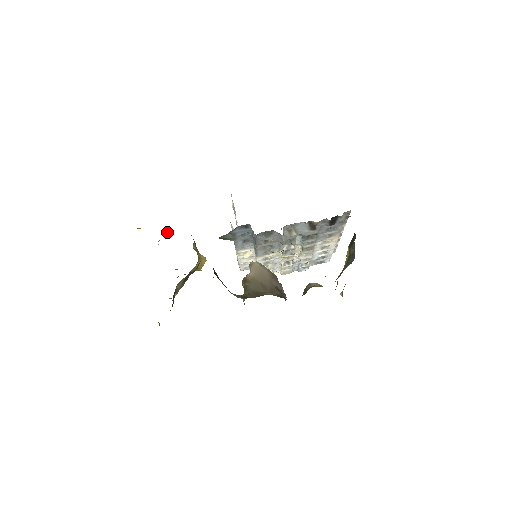
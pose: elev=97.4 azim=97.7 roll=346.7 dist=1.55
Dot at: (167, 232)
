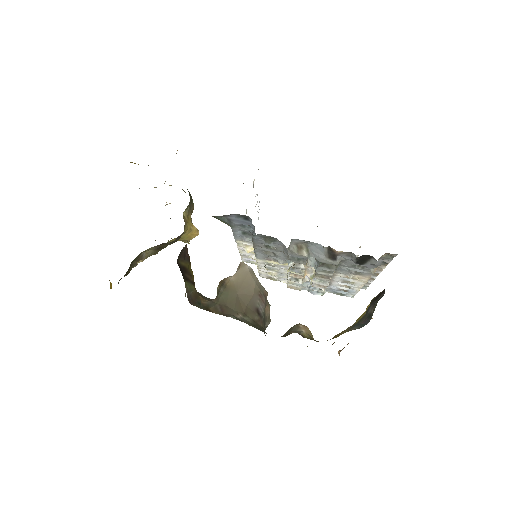
Dot at: occluded
